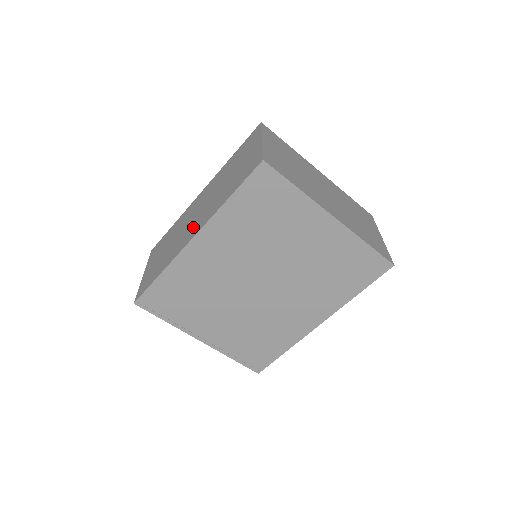
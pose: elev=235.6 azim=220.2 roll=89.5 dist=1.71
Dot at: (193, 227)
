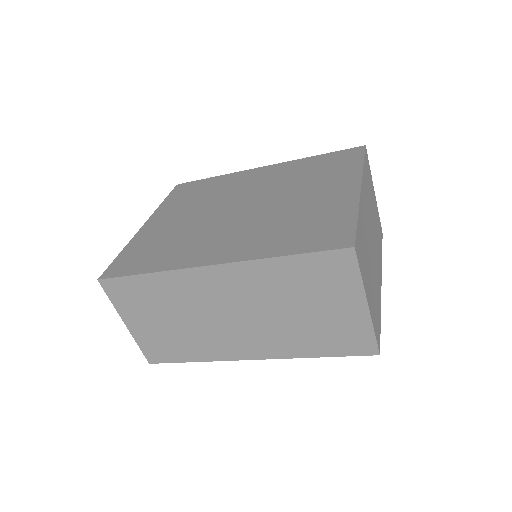
Dot at: (243, 341)
